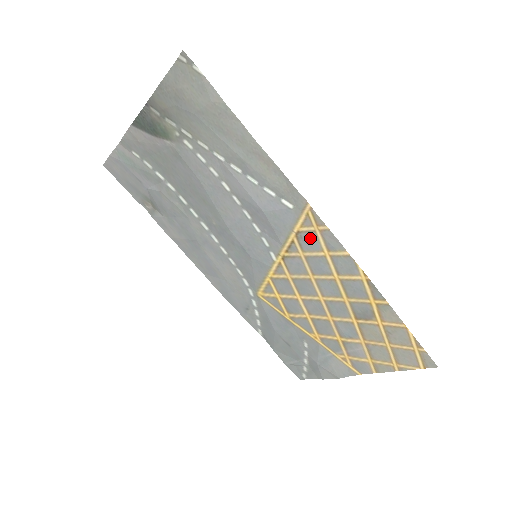
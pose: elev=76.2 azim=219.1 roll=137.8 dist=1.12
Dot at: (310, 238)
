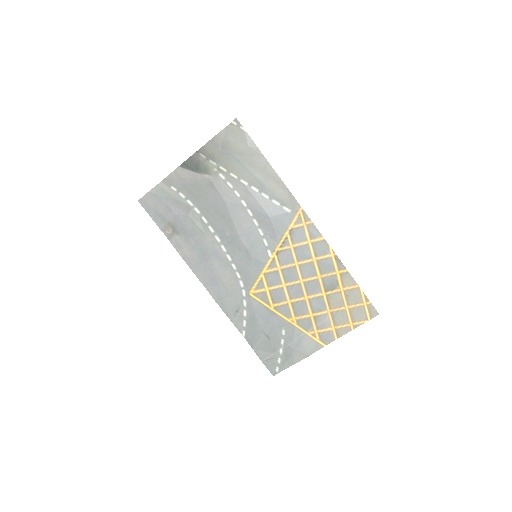
Dot at: (299, 232)
